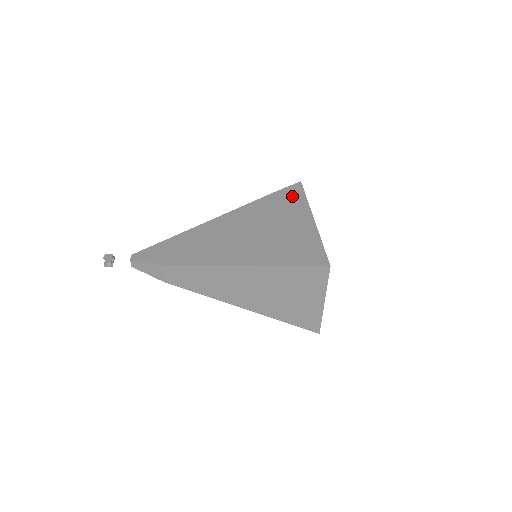
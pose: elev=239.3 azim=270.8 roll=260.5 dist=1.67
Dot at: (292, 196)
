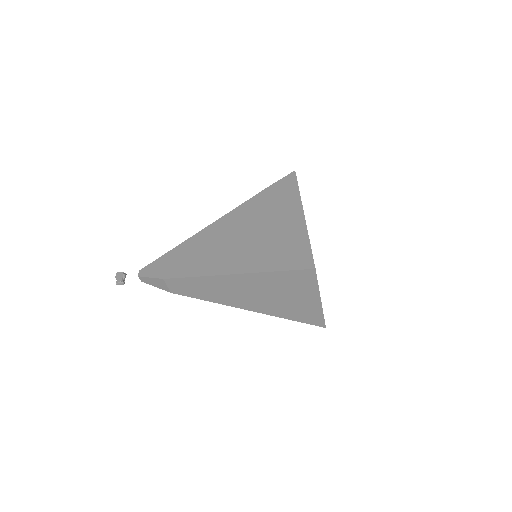
Dot at: (285, 189)
